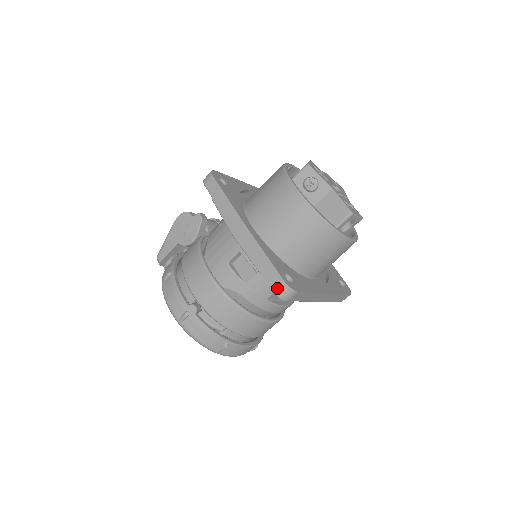
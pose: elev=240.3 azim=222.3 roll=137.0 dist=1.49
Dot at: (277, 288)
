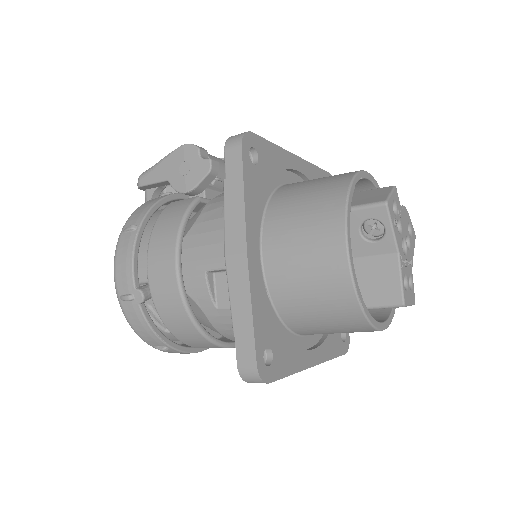
Dot at: (244, 367)
